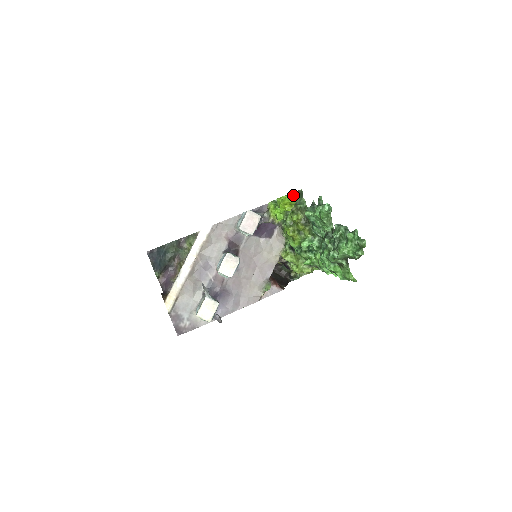
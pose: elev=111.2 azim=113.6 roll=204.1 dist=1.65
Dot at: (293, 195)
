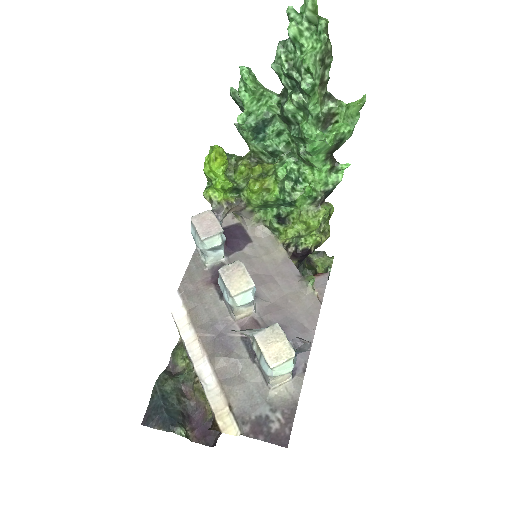
Dot at: (212, 147)
